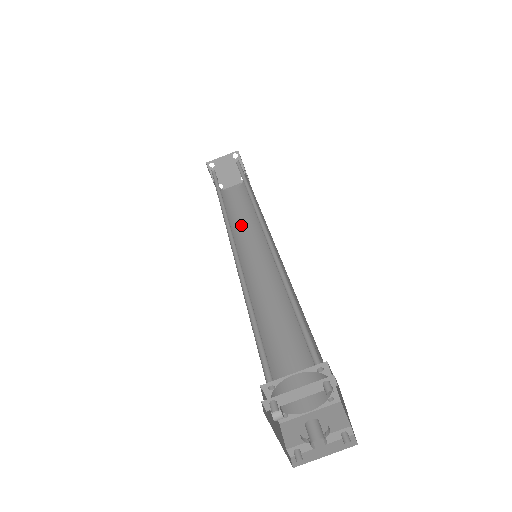
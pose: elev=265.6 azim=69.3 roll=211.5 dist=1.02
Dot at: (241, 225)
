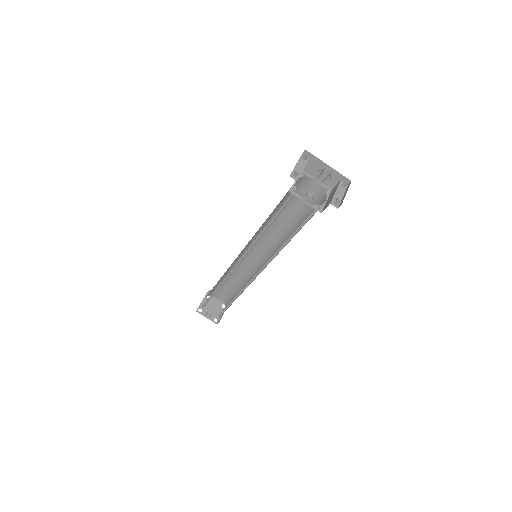
Dot at: occluded
